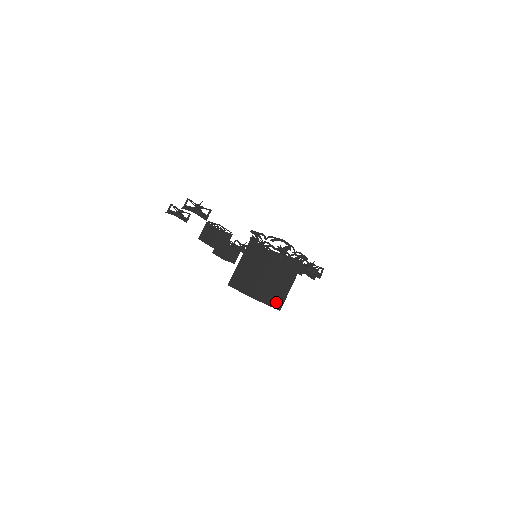
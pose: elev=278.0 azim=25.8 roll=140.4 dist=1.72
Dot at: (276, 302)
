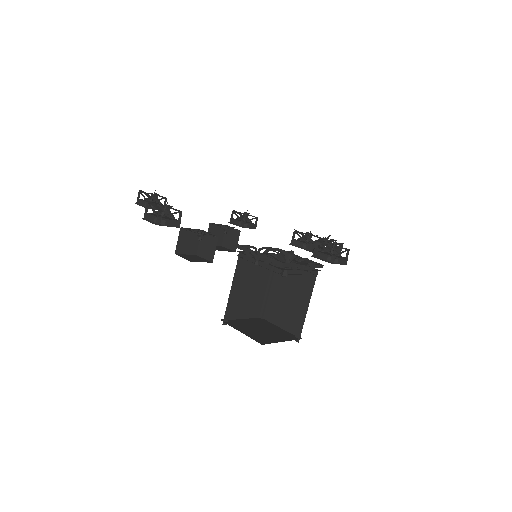
Dot at: (291, 329)
